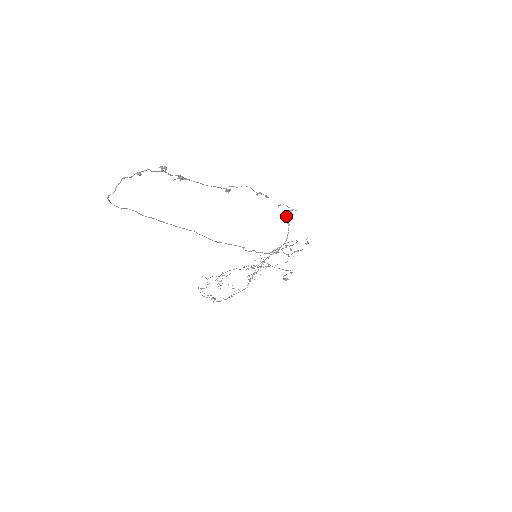
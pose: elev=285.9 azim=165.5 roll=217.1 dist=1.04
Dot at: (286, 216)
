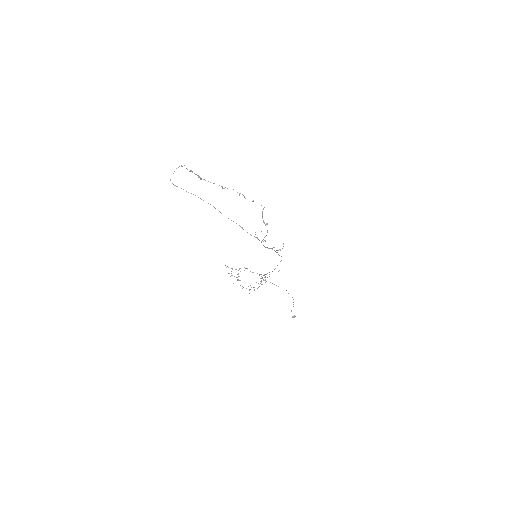
Dot at: (263, 222)
